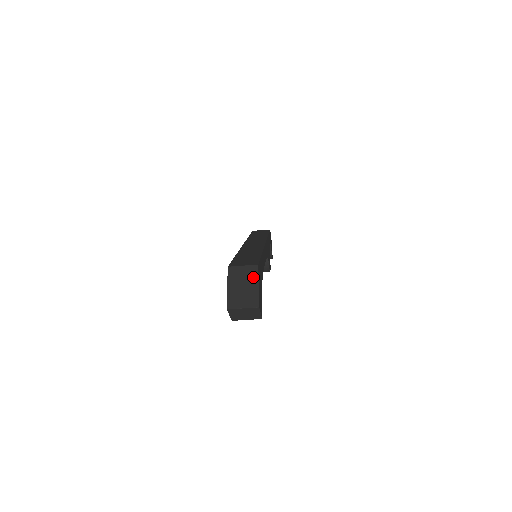
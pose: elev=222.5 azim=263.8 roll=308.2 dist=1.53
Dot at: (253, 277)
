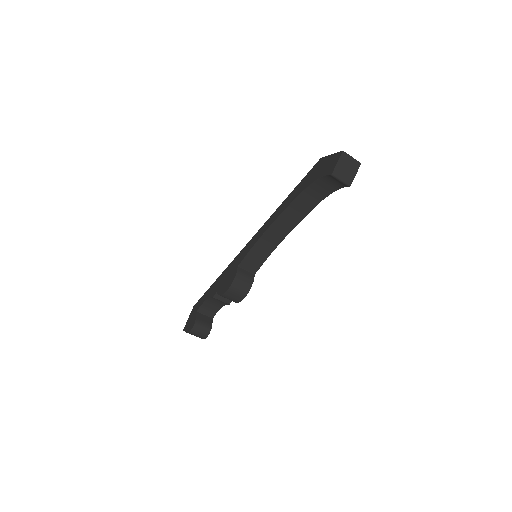
Dot at: occluded
